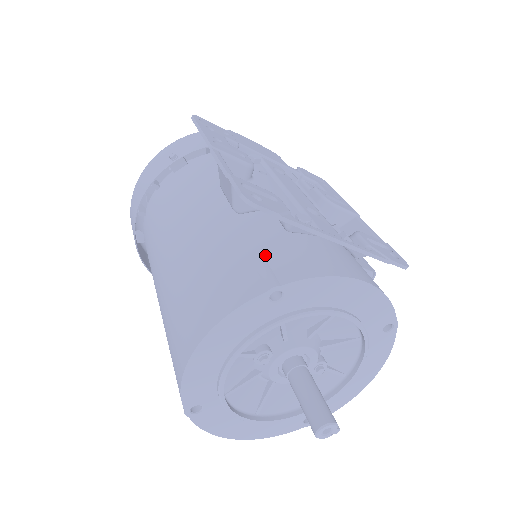
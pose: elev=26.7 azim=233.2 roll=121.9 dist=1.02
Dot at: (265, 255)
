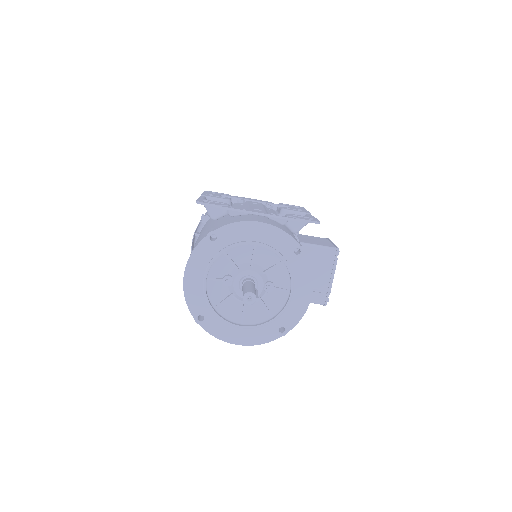
Dot at: (214, 226)
